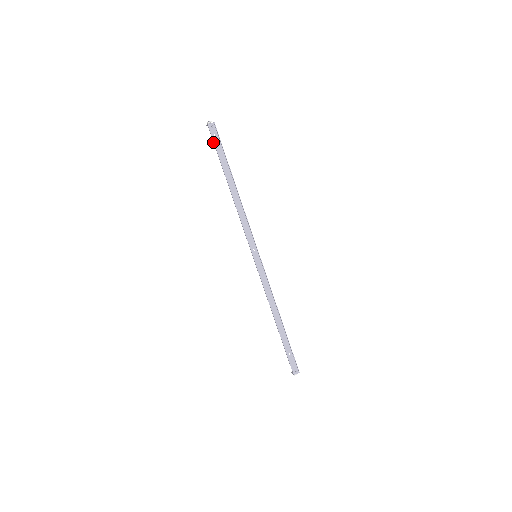
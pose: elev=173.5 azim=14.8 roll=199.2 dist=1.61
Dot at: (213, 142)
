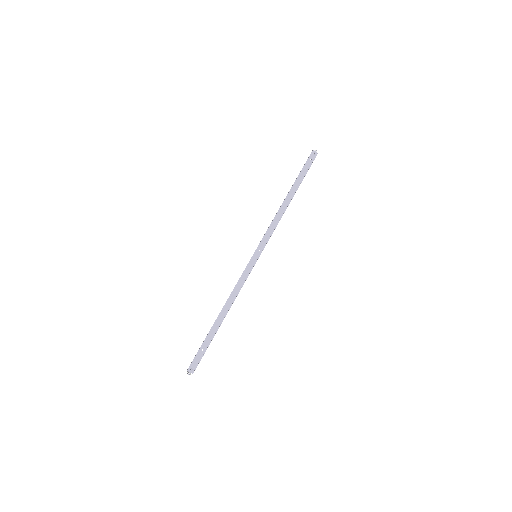
Dot at: (306, 162)
